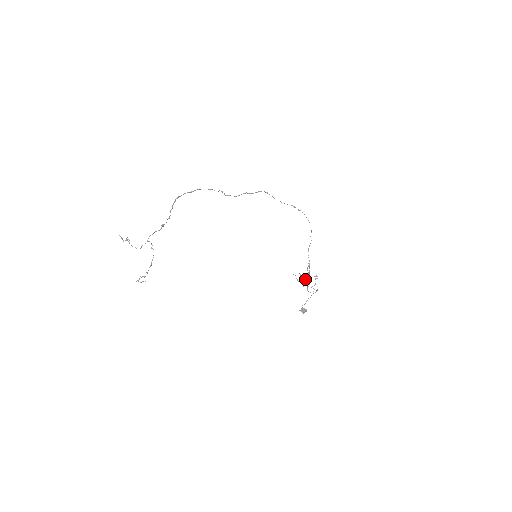
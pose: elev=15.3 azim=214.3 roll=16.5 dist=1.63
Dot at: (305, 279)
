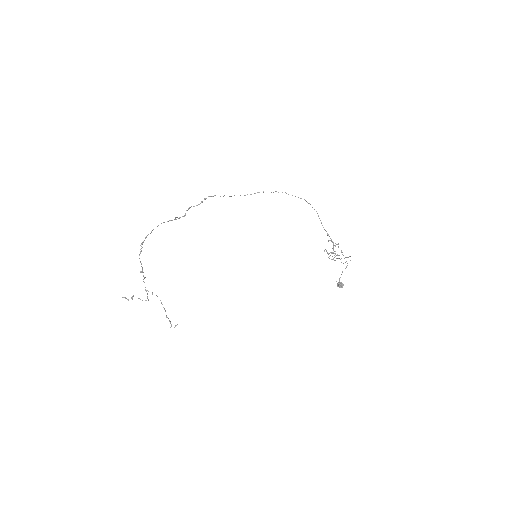
Dot at: occluded
